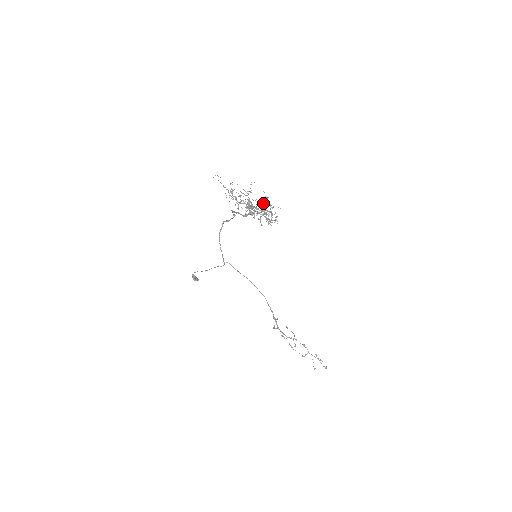
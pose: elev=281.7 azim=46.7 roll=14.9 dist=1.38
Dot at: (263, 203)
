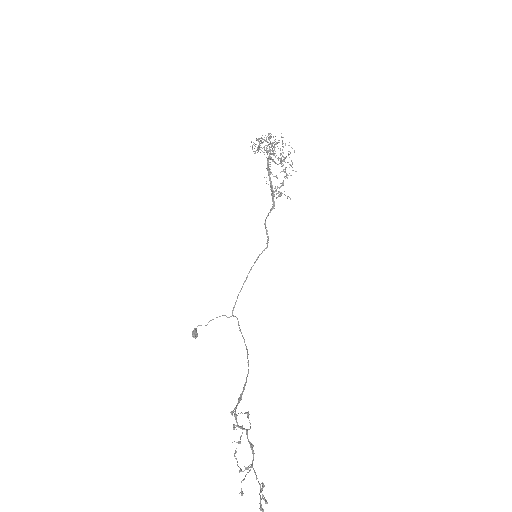
Dot at: occluded
